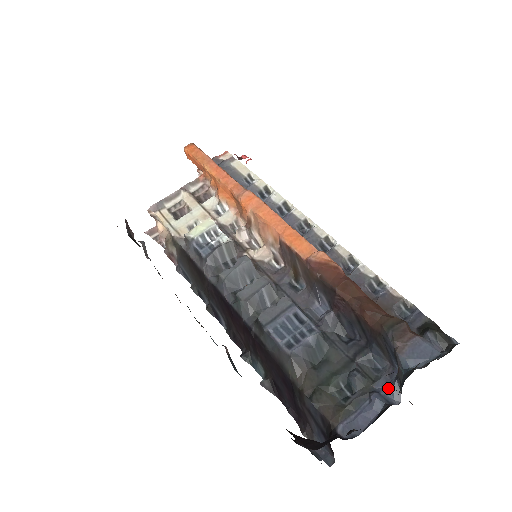
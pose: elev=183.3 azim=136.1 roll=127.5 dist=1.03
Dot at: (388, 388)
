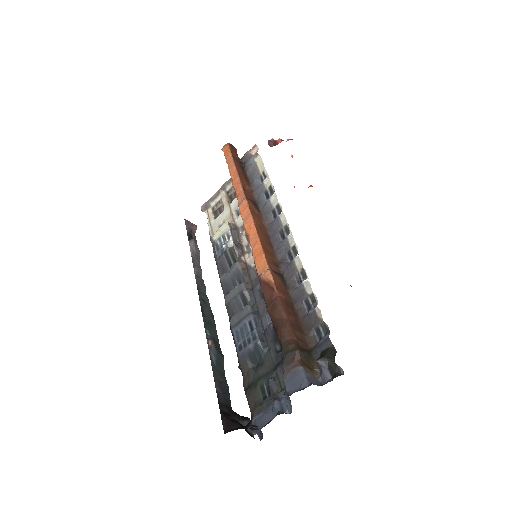
Dot at: (287, 399)
